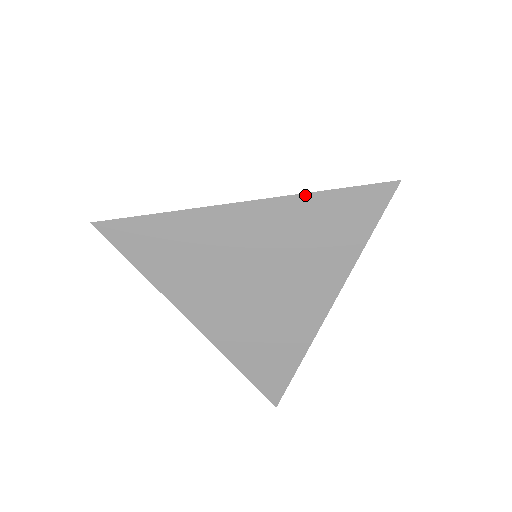
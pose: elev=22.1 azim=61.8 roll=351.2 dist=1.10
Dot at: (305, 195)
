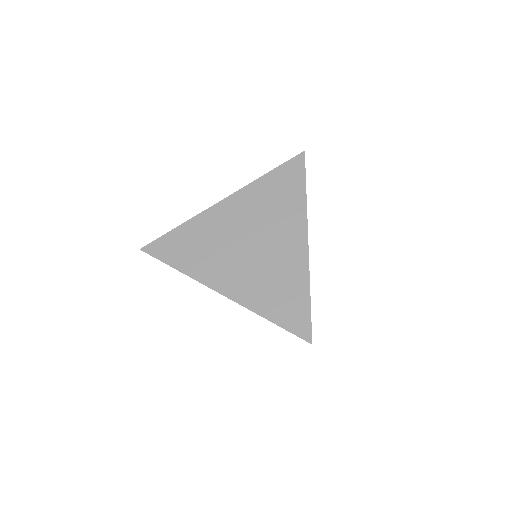
Dot at: (256, 181)
